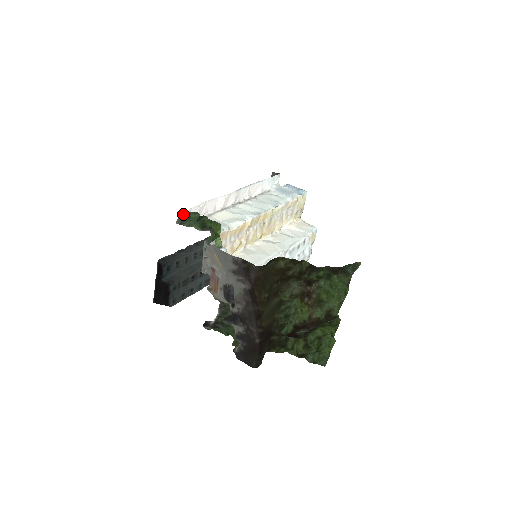
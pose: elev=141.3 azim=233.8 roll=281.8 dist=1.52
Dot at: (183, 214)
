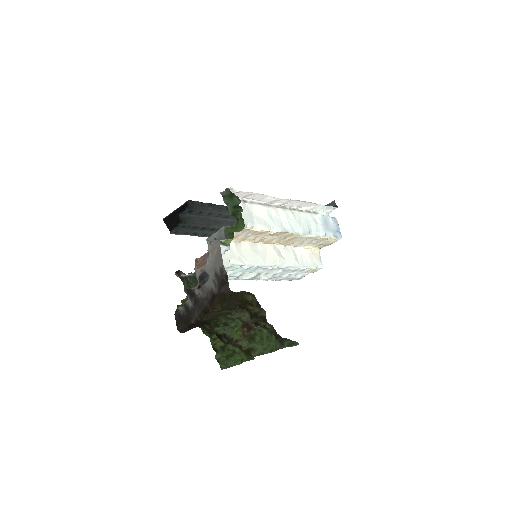
Dot at: (230, 192)
